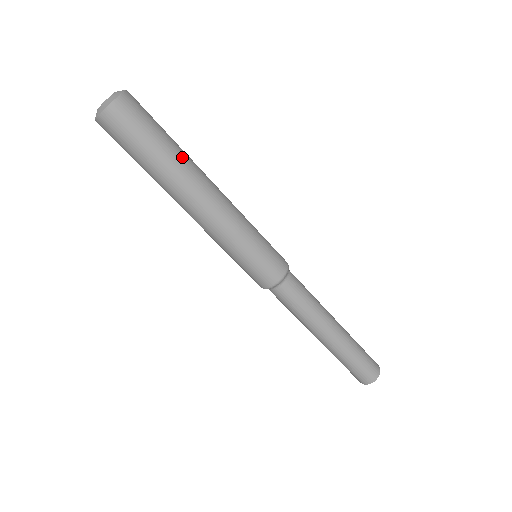
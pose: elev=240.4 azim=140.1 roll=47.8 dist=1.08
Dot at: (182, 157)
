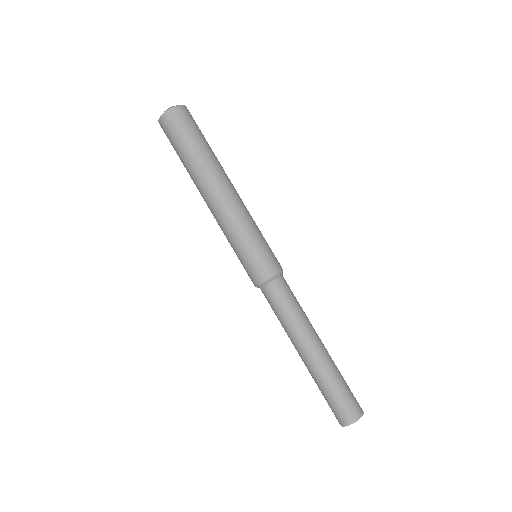
Dot at: (216, 157)
